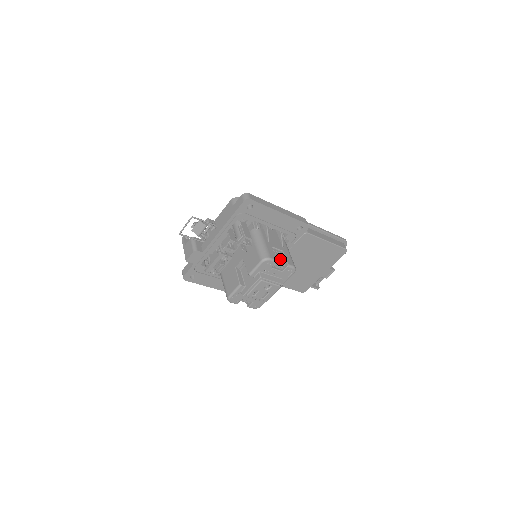
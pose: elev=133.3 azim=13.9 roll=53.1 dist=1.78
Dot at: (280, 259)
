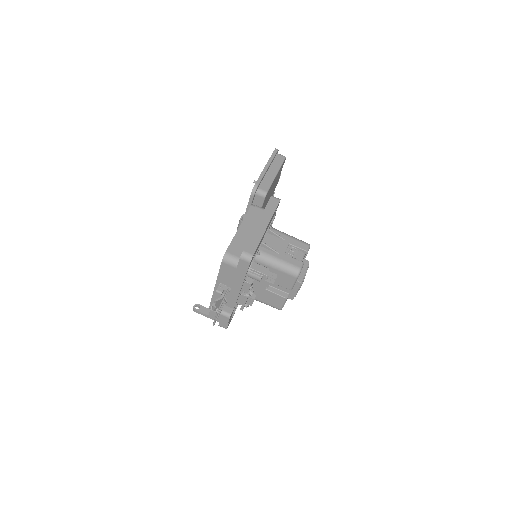
Dot at: (298, 254)
